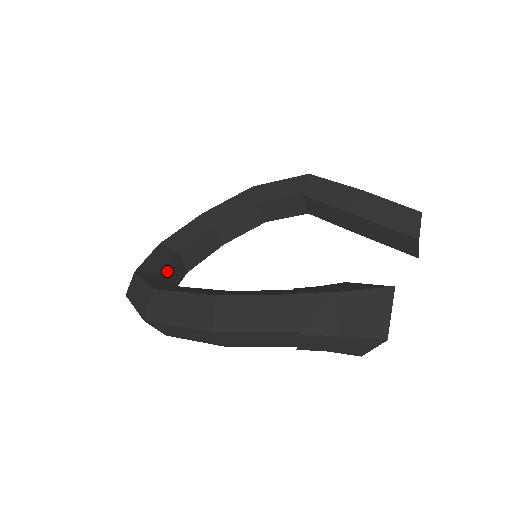
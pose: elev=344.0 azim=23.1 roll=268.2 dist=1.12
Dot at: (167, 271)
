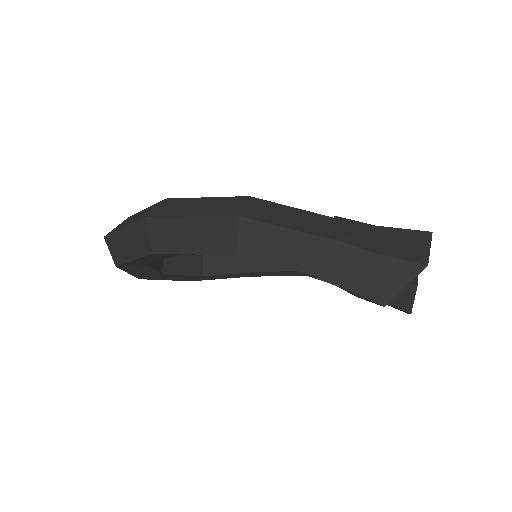
Dot at: occluded
